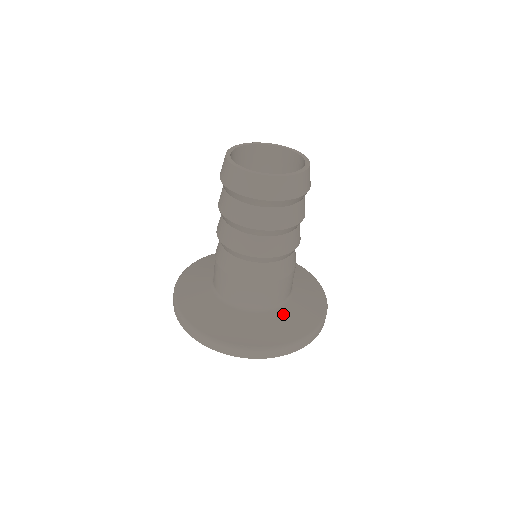
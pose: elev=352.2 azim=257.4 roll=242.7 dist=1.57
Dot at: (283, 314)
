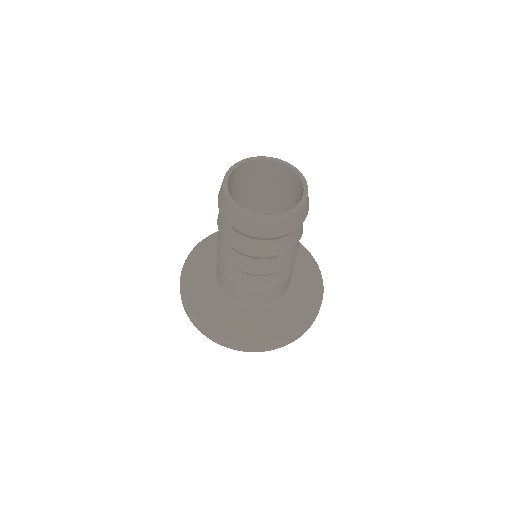
Dot at: (247, 316)
